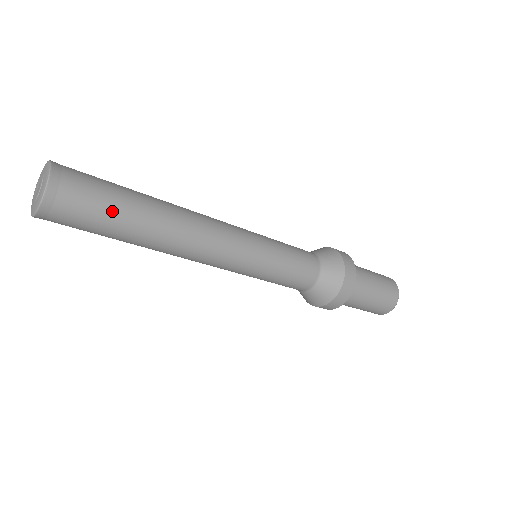
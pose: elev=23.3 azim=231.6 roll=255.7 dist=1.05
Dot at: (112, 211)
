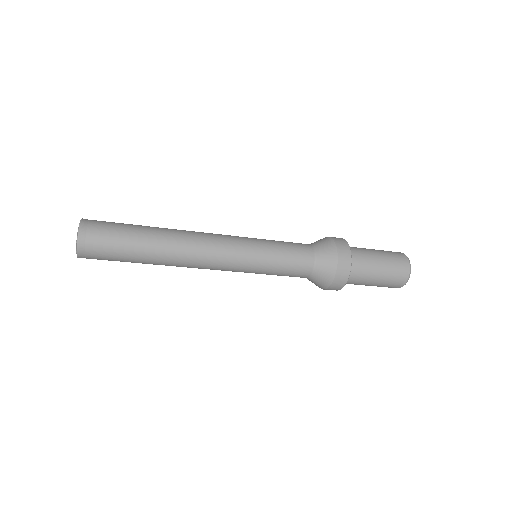
Dot at: (124, 260)
